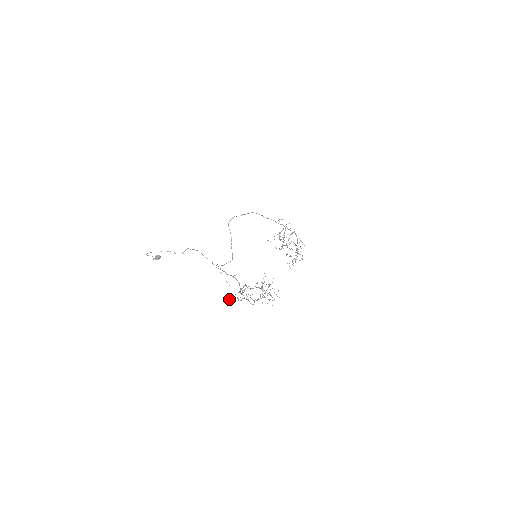
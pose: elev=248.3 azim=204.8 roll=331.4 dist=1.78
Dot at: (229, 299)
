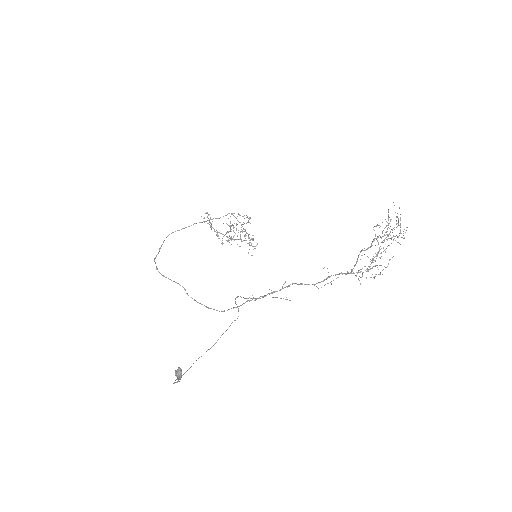
Dot at: (374, 278)
